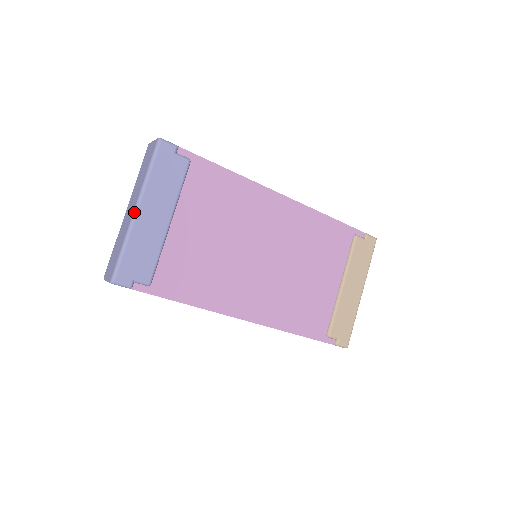
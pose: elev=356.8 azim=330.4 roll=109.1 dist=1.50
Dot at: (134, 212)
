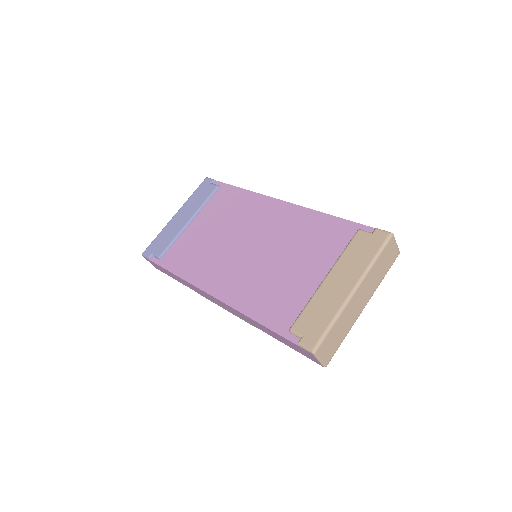
Dot at: (173, 216)
